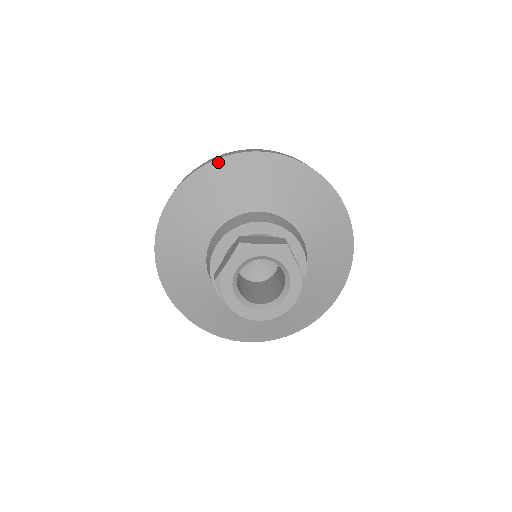
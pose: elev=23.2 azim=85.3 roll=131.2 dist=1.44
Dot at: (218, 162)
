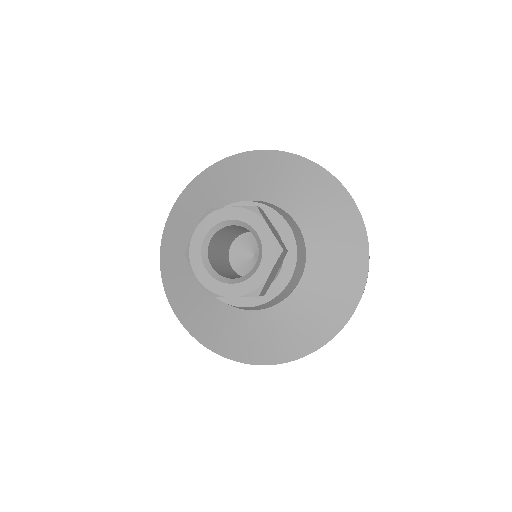
Dot at: (215, 165)
